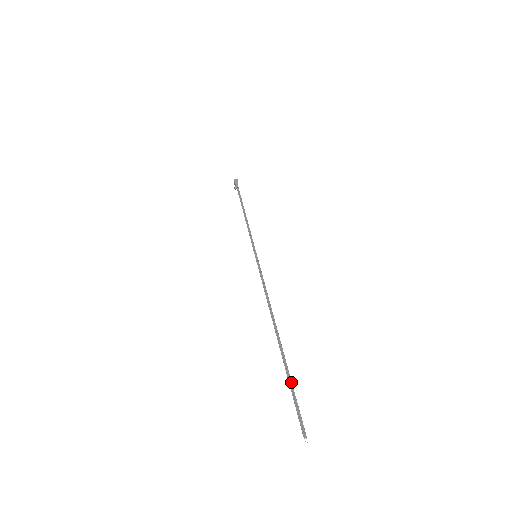
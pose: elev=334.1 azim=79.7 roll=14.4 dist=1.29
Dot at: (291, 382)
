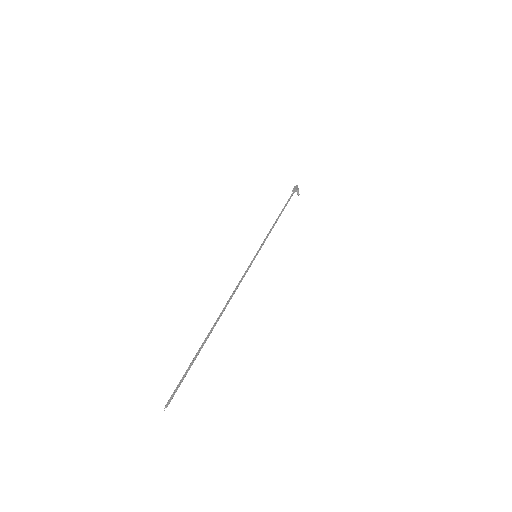
Dot at: (192, 363)
